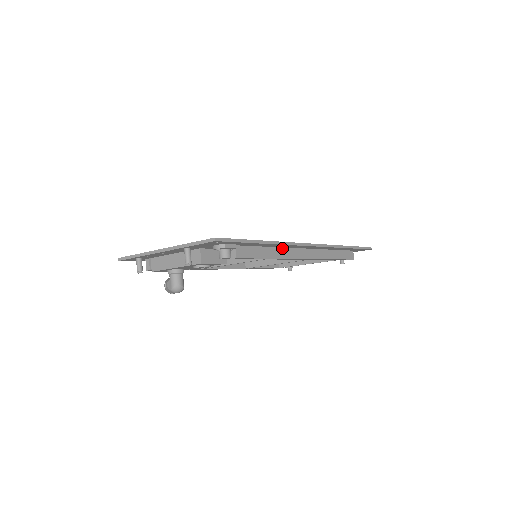
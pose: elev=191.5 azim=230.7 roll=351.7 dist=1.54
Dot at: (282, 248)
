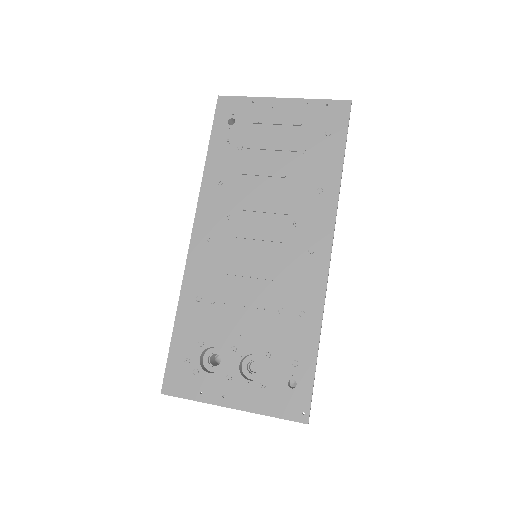
Dot at: (309, 288)
